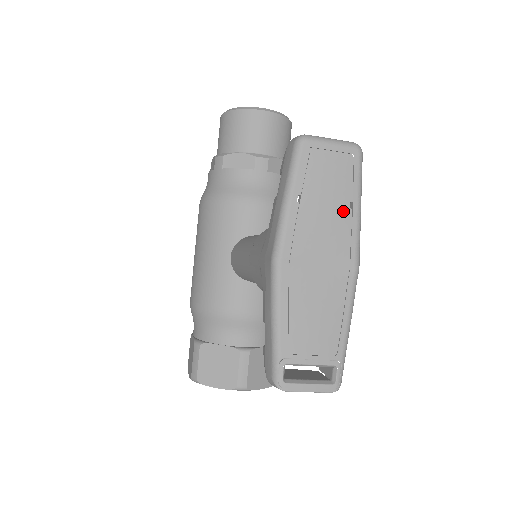
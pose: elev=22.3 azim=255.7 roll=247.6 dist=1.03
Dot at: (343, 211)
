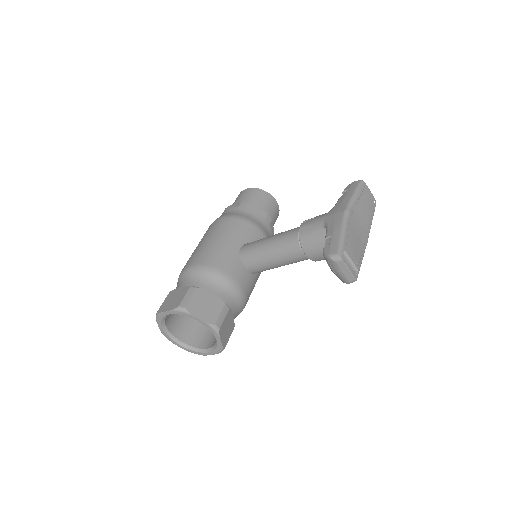
Dot at: (369, 217)
